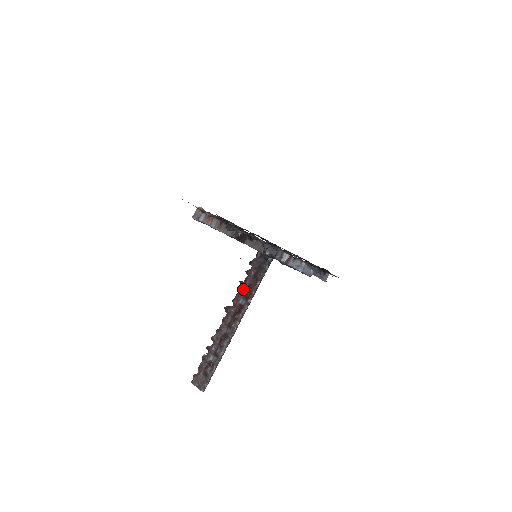
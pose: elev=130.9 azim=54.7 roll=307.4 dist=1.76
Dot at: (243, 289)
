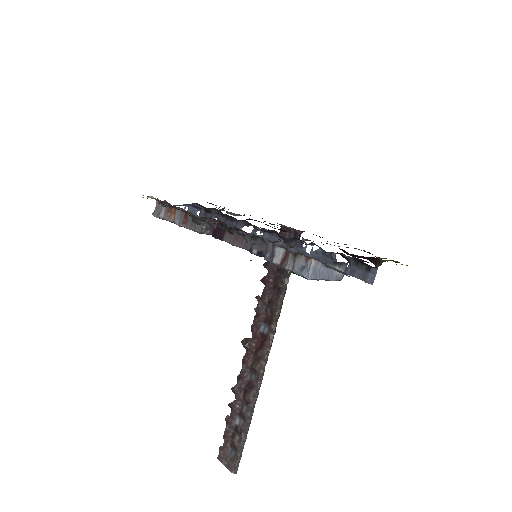
Dot at: (262, 308)
